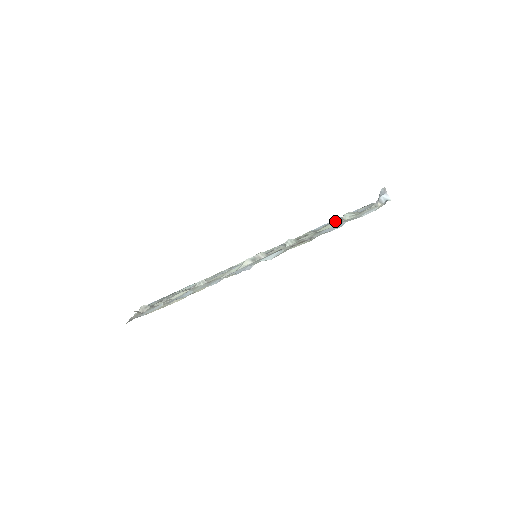
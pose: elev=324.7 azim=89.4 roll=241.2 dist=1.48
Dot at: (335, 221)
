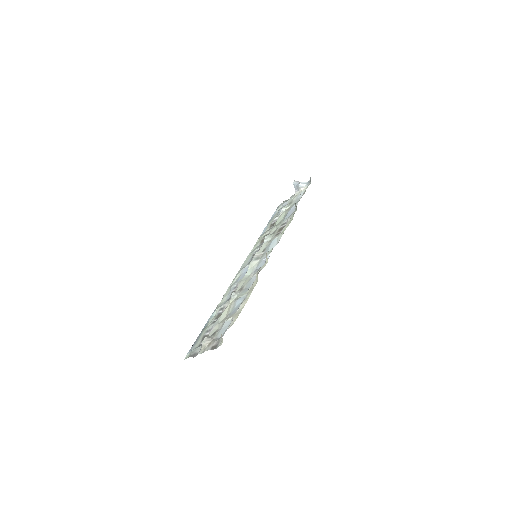
Dot at: (273, 220)
